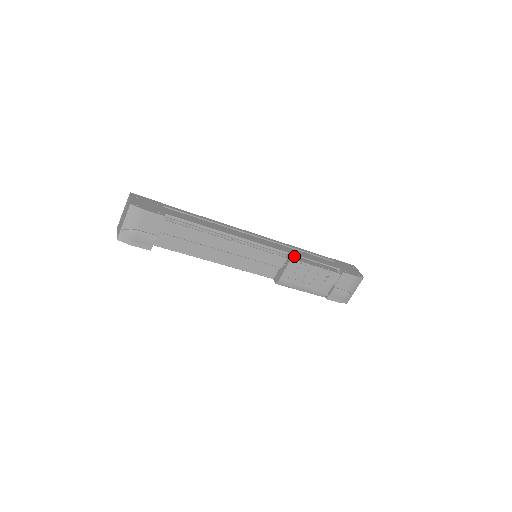
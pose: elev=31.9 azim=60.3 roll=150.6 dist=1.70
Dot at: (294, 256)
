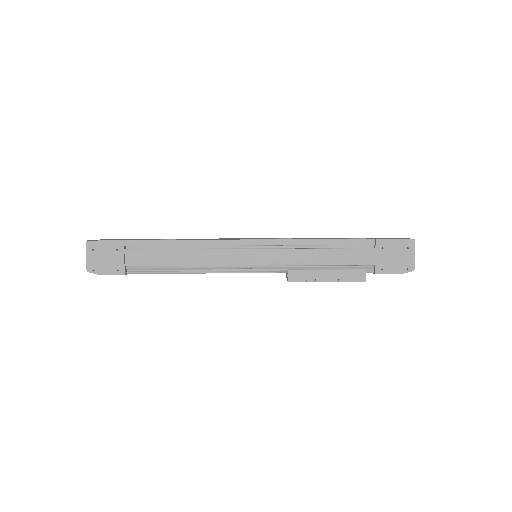
Dot at: (296, 272)
